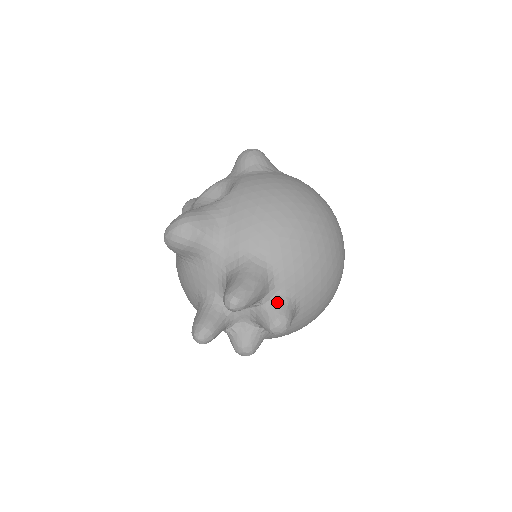
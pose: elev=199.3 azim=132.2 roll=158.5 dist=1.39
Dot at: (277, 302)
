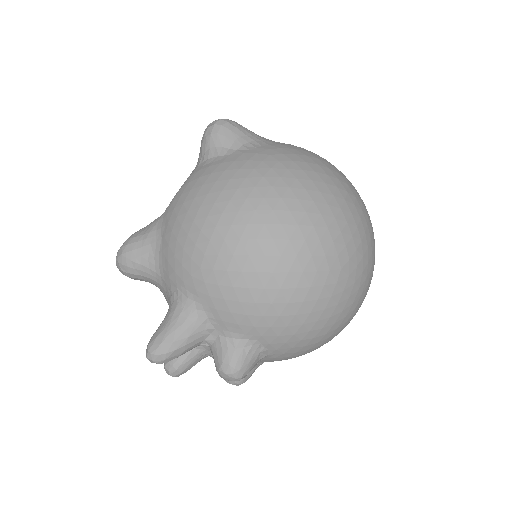
Dot at: (221, 346)
